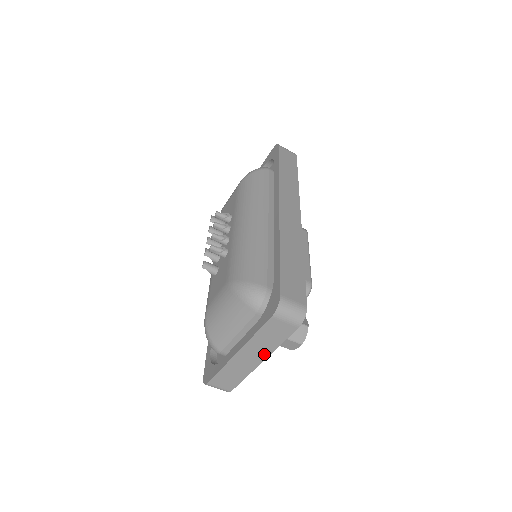
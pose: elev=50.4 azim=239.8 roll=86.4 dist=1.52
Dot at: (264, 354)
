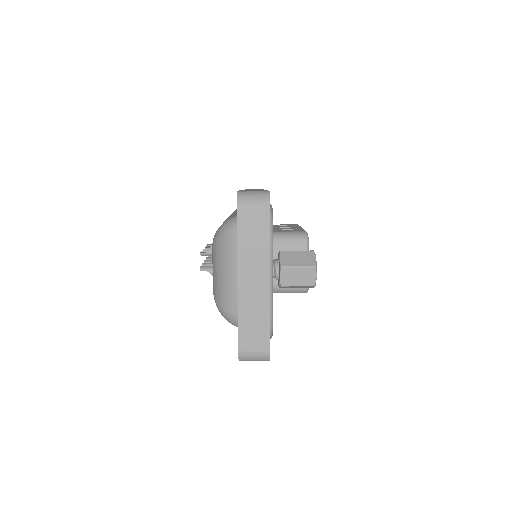
Dot at: (264, 267)
